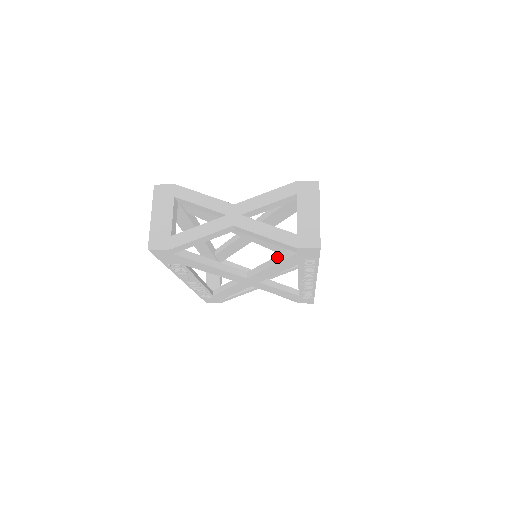
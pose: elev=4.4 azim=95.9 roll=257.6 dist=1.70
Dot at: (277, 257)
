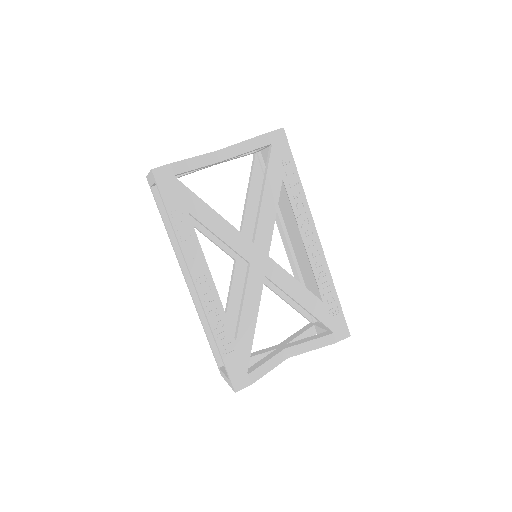
Dot at: occluded
